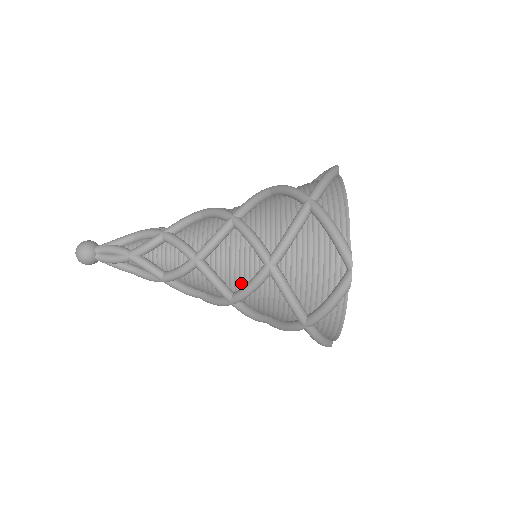
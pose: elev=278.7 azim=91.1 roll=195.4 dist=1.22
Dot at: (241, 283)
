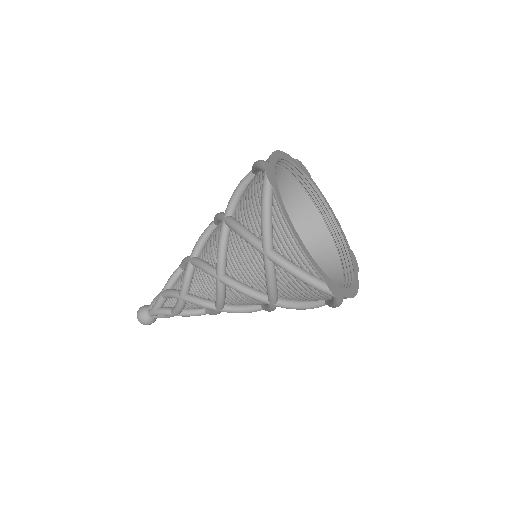
Dot at: occluded
